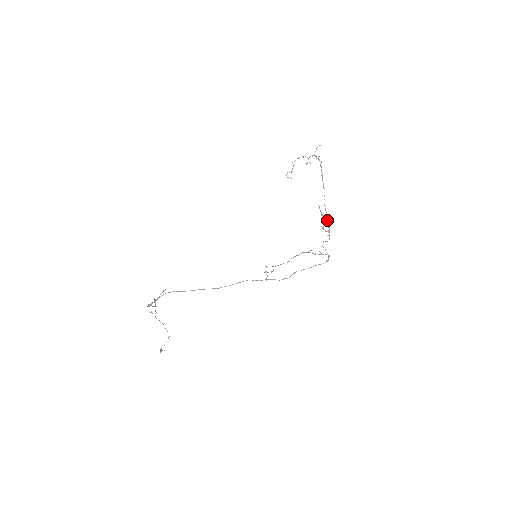
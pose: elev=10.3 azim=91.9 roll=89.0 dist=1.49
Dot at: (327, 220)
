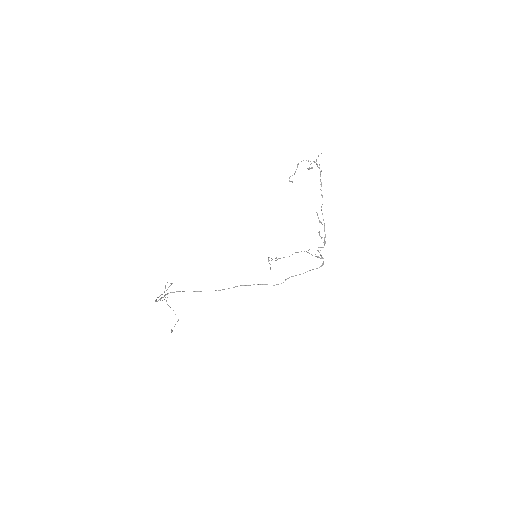
Dot at: (324, 227)
